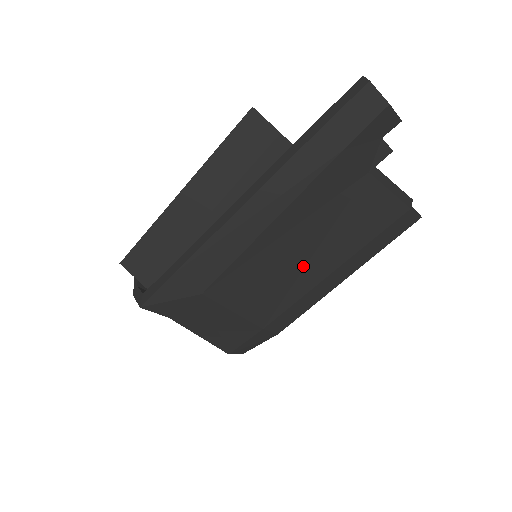
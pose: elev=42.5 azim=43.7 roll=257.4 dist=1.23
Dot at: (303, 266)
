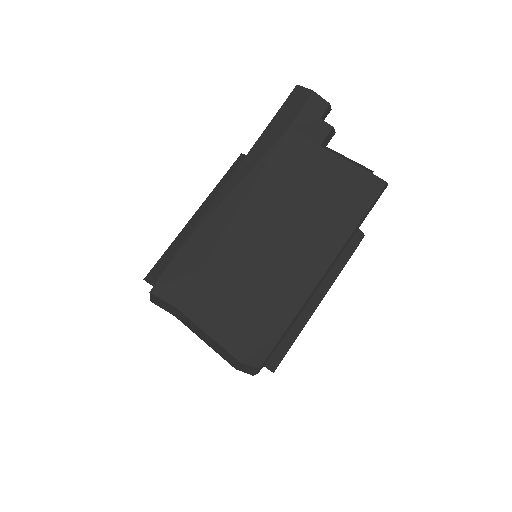
Dot at: (289, 237)
